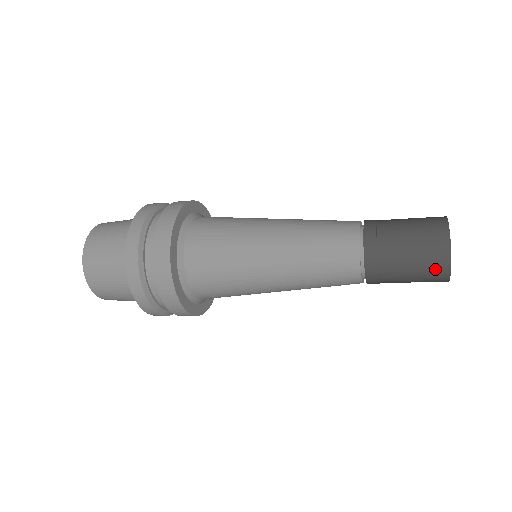
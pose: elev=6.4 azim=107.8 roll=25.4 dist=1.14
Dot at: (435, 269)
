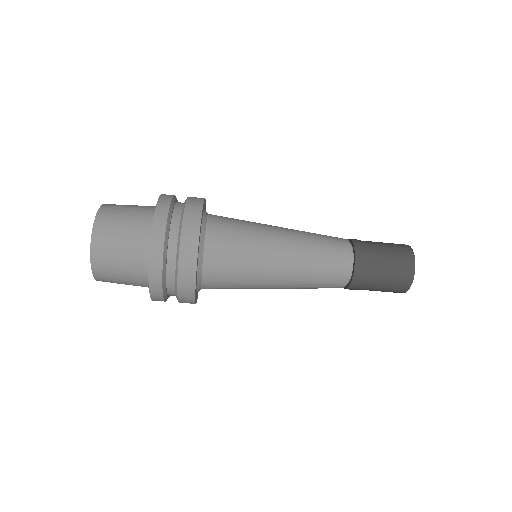
Dot at: (402, 280)
